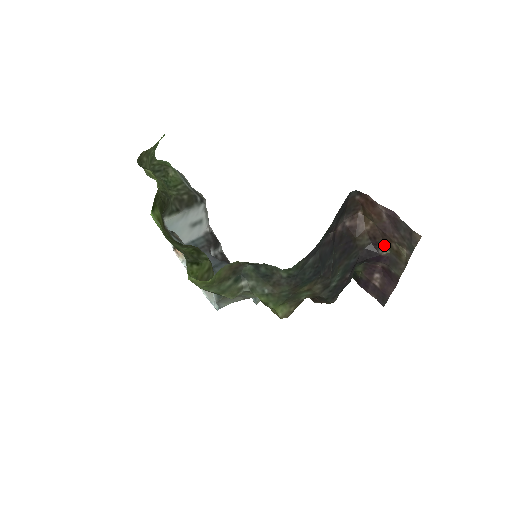
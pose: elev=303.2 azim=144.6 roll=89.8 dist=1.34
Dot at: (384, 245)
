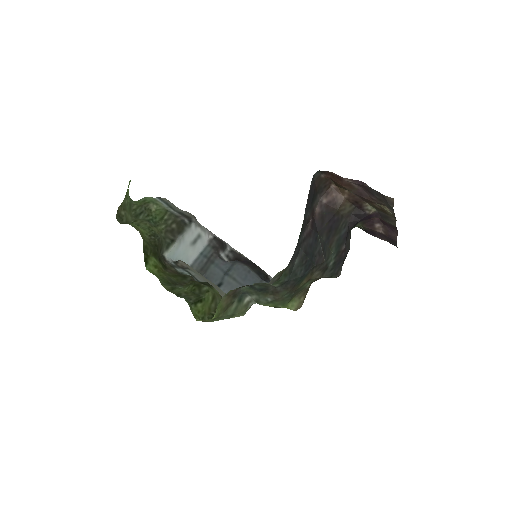
Dot at: (368, 205)
